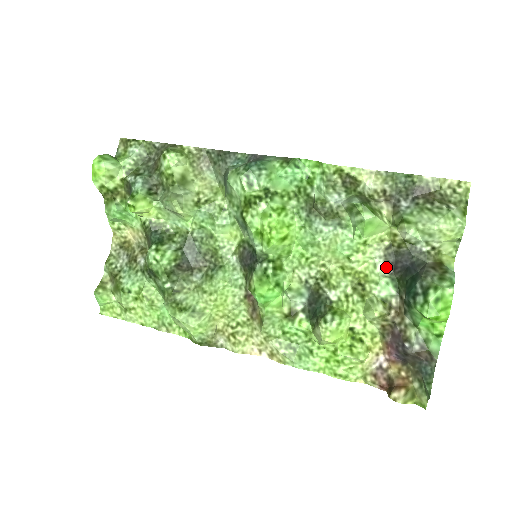
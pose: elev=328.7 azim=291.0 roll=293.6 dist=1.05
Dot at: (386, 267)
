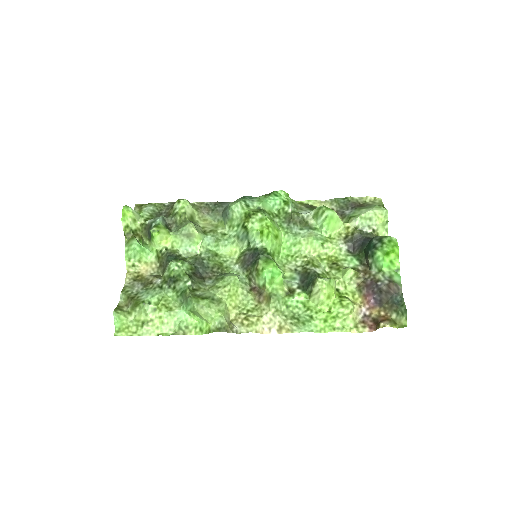
Dot at: (348, 250)
